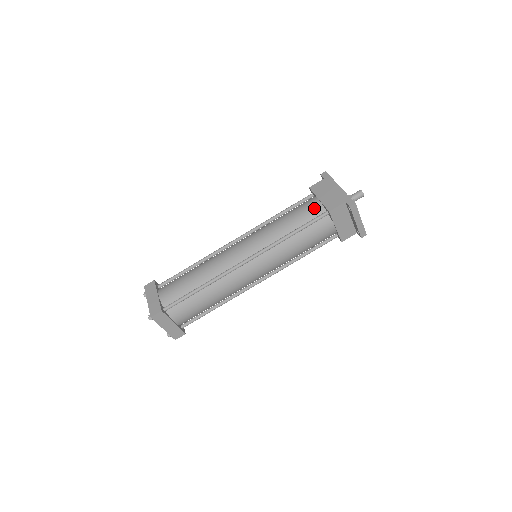
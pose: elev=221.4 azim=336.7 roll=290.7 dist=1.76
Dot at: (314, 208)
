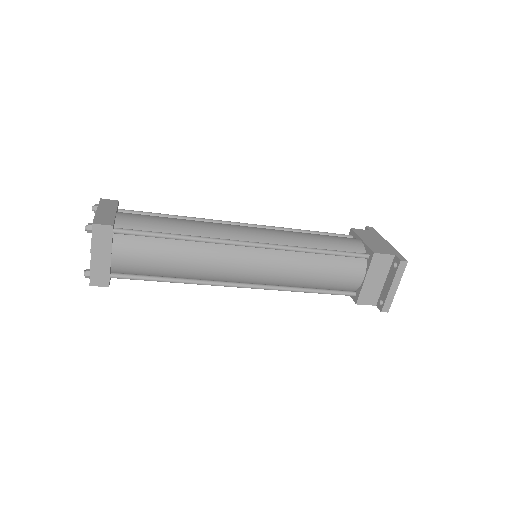
Dot at: (354, 244)
